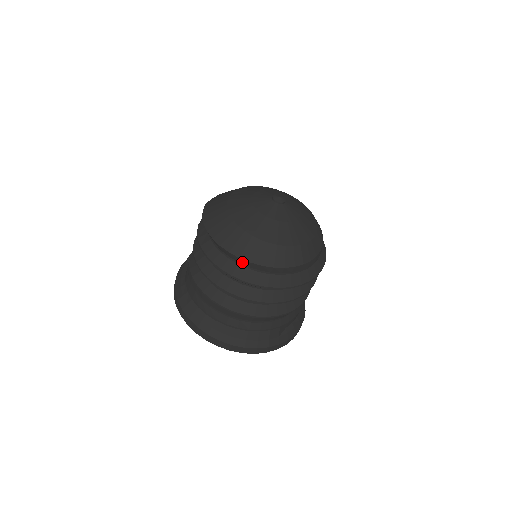
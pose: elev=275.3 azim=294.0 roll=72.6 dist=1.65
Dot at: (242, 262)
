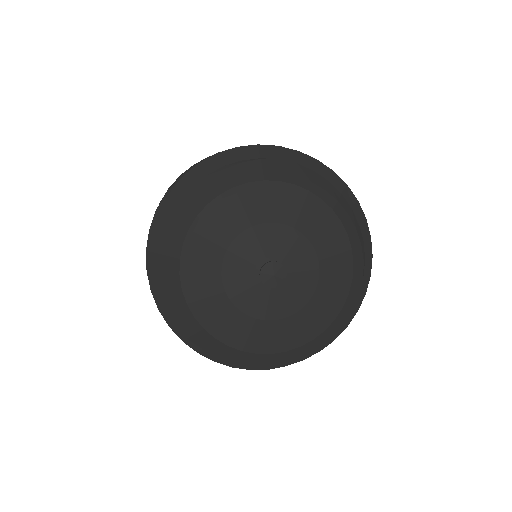
Dot at: occluded
